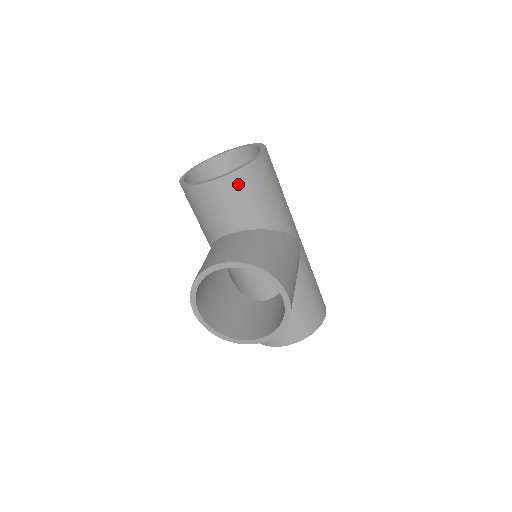
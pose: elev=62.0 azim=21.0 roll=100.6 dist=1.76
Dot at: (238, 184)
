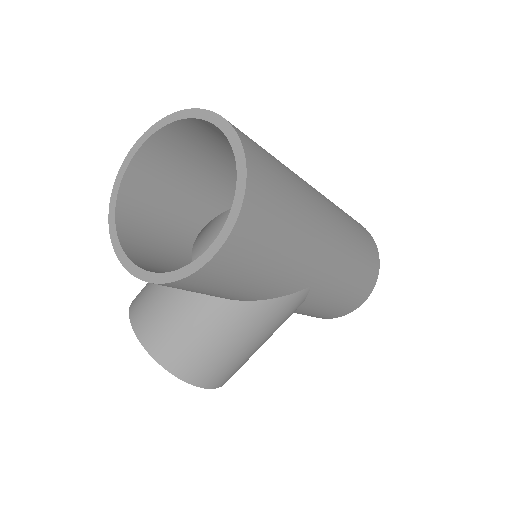
Dot at: occluded
